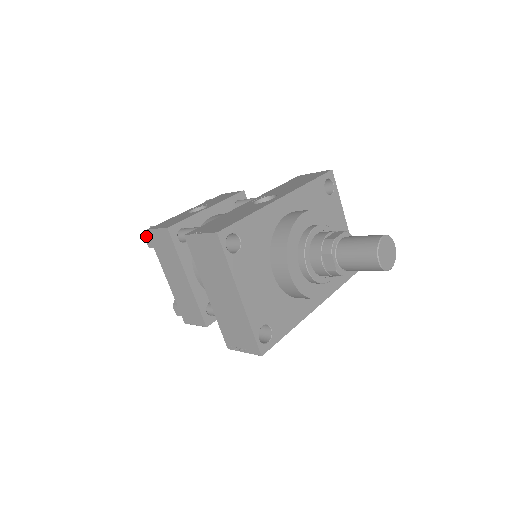
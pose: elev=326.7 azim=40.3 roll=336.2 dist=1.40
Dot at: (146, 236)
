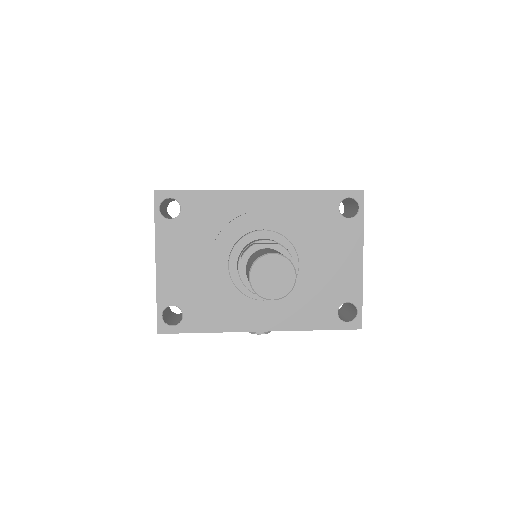
Dot at: occluded
